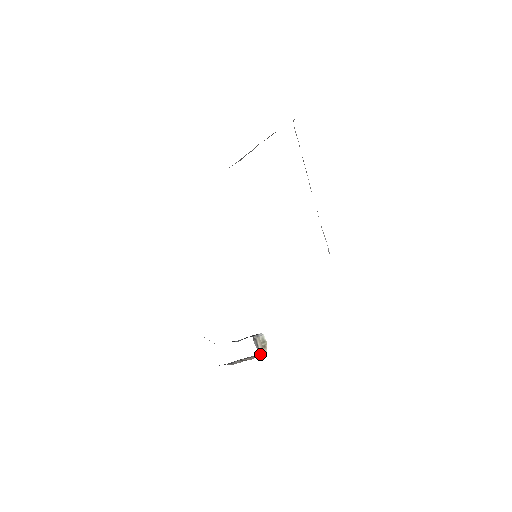
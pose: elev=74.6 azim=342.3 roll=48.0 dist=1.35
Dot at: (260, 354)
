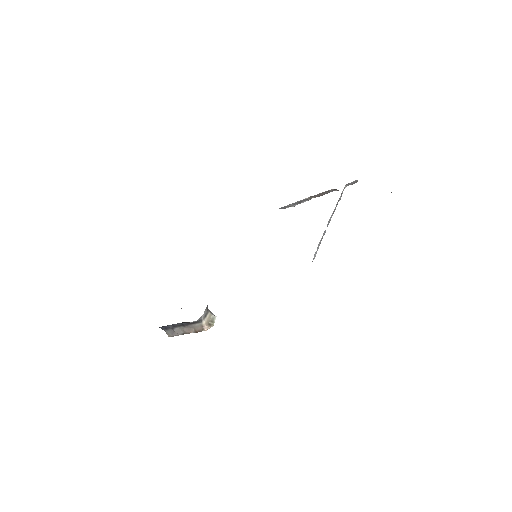
Dot at: (202, 325)
